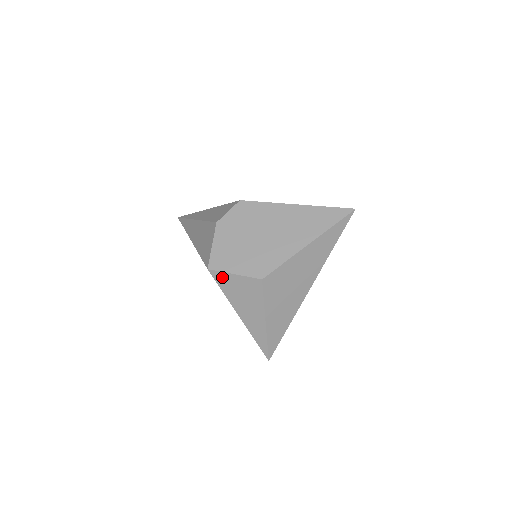
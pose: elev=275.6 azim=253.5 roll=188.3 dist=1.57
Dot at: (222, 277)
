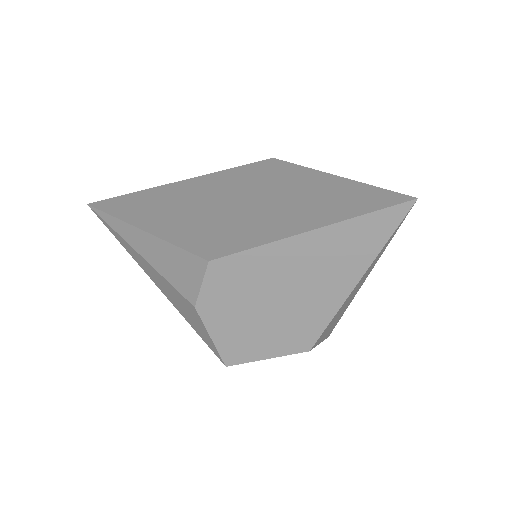
Dot at: occluded
